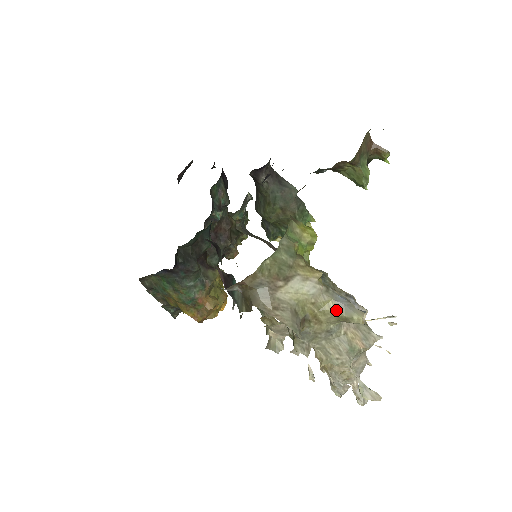
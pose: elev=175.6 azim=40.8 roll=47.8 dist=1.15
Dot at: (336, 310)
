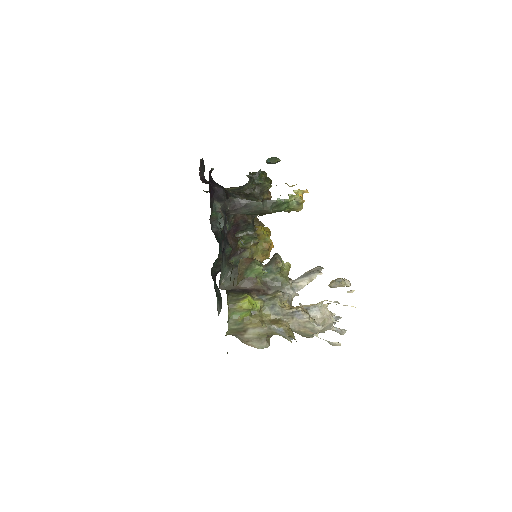
Dot at: (279, 335)
